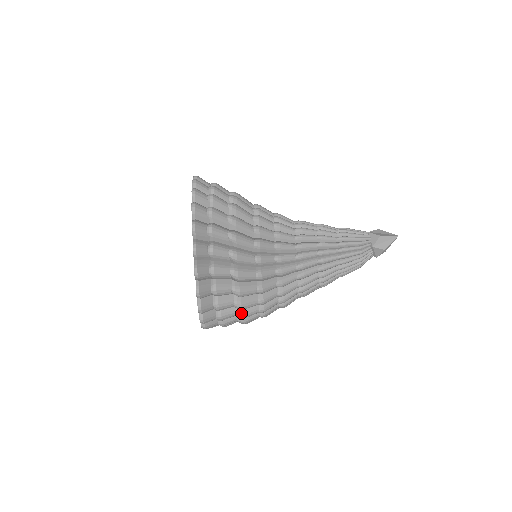
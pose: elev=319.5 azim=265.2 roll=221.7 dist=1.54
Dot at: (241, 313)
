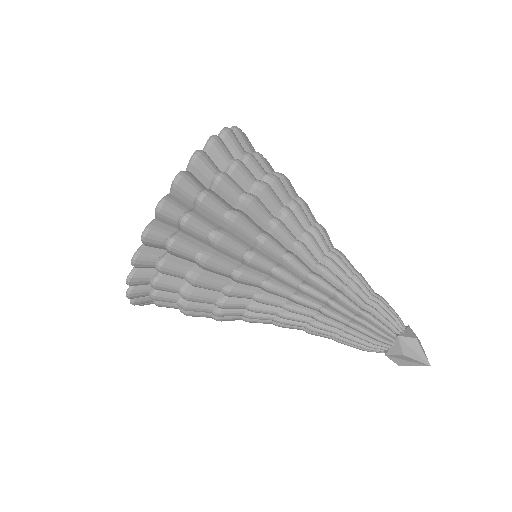
Dot at: occluded
